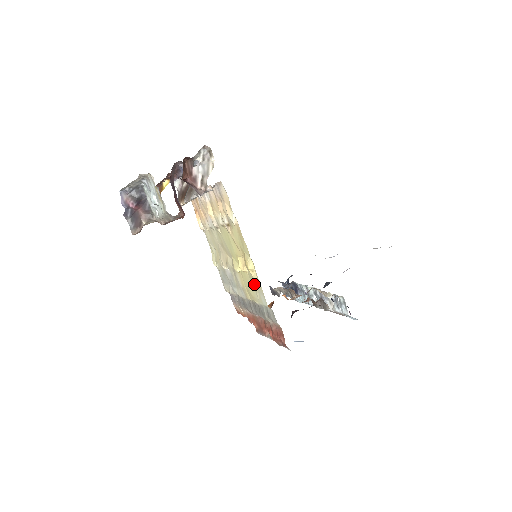
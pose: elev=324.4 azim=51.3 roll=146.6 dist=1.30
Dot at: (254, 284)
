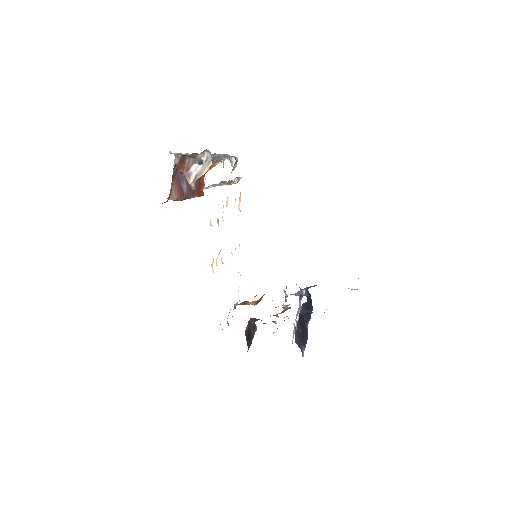
Dot at: occluded
